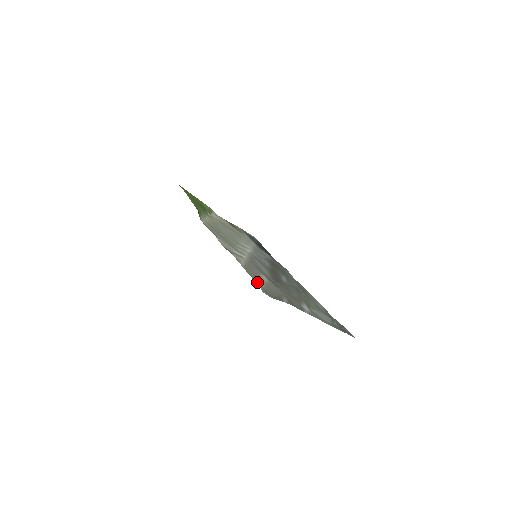
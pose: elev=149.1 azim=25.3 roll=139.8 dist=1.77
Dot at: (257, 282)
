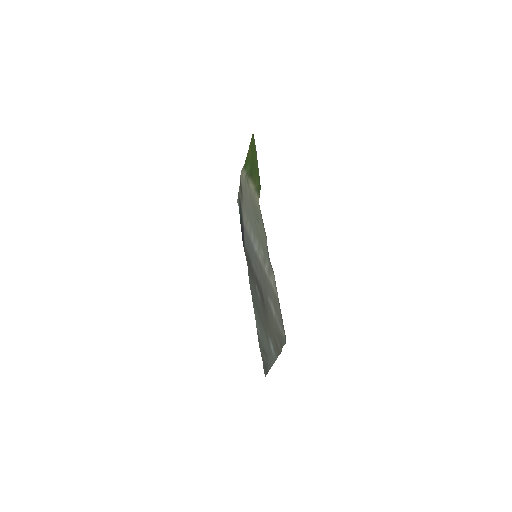
Dot at: (283, 325)
